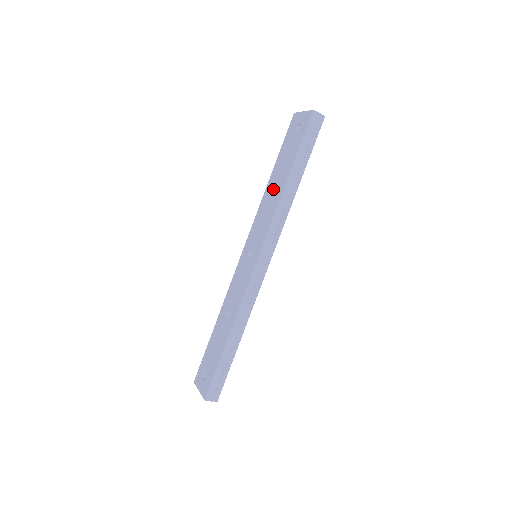
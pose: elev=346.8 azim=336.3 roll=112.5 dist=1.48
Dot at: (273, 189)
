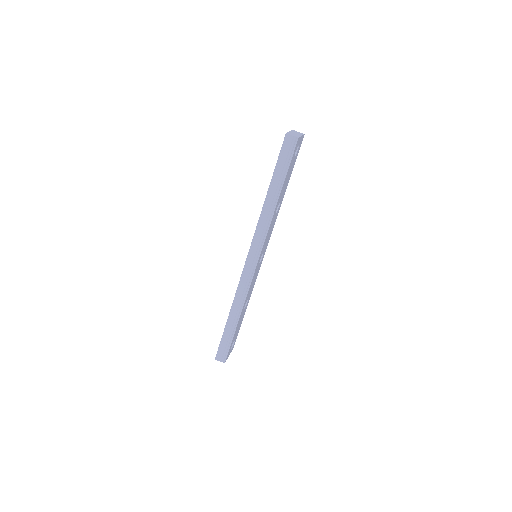
Dot at: occluded
